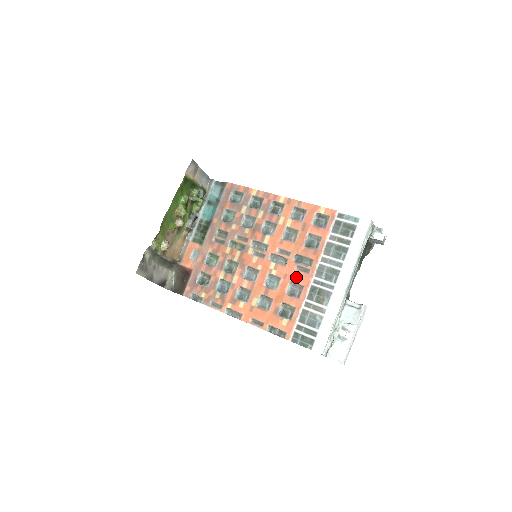
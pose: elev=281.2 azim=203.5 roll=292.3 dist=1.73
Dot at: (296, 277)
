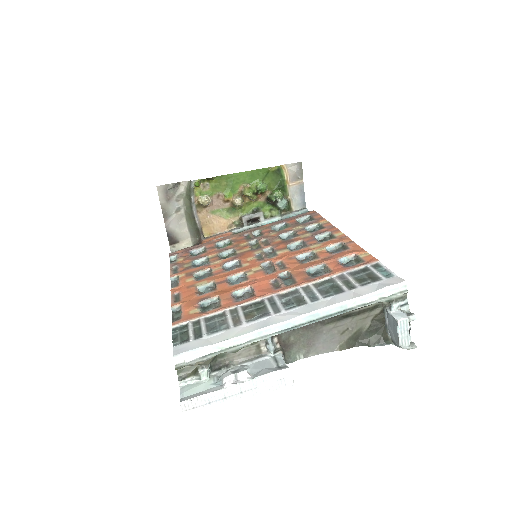
Dot at: (261, 286)
